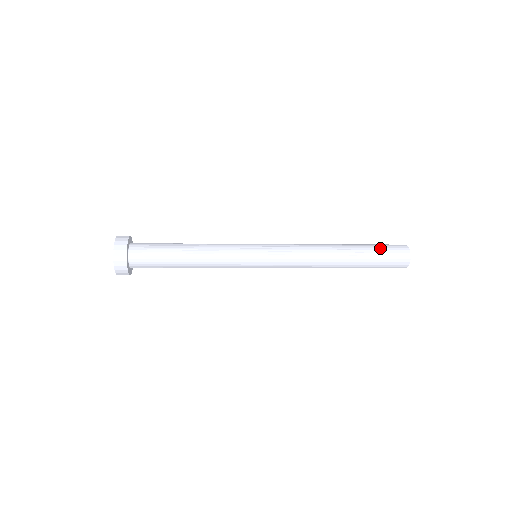
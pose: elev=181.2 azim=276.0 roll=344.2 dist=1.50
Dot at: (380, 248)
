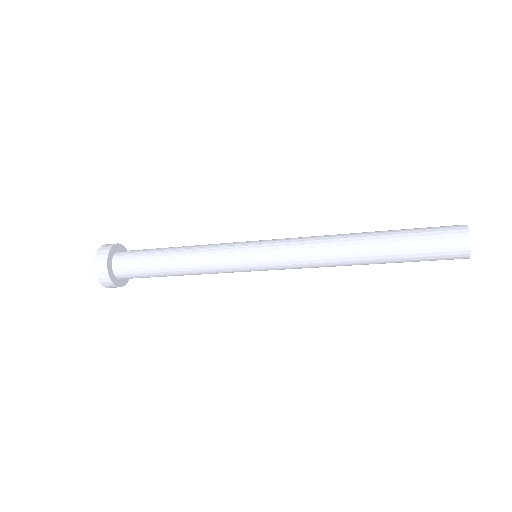
Dot at: (421, 230)
